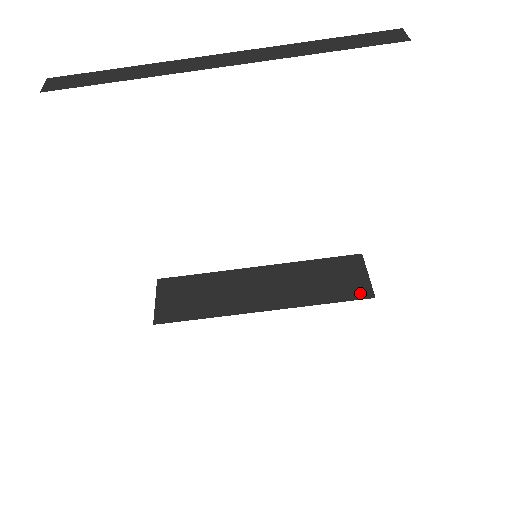
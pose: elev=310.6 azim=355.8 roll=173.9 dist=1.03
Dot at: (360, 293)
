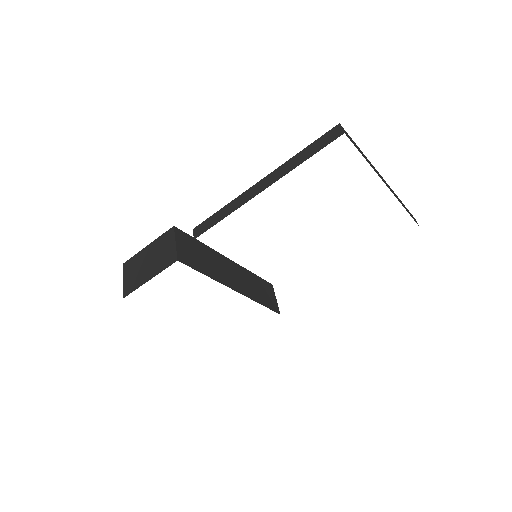
Dot at: (275, 308)
